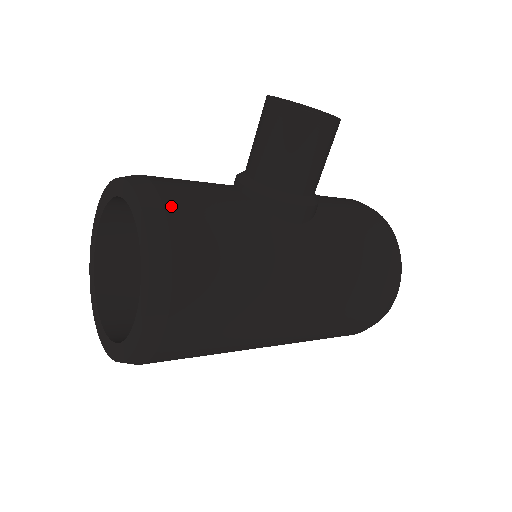
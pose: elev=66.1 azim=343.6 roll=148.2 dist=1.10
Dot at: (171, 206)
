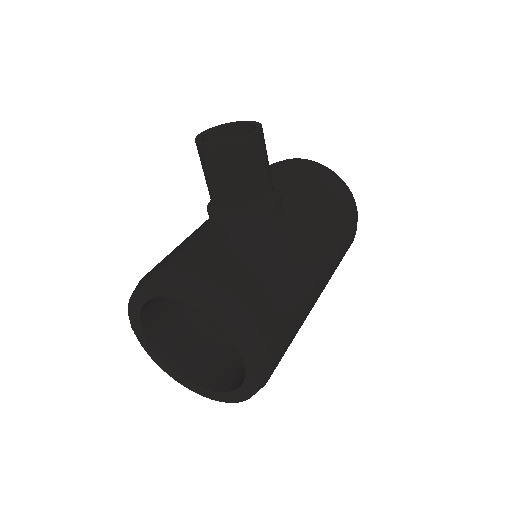
Dot at: (212, 278)
